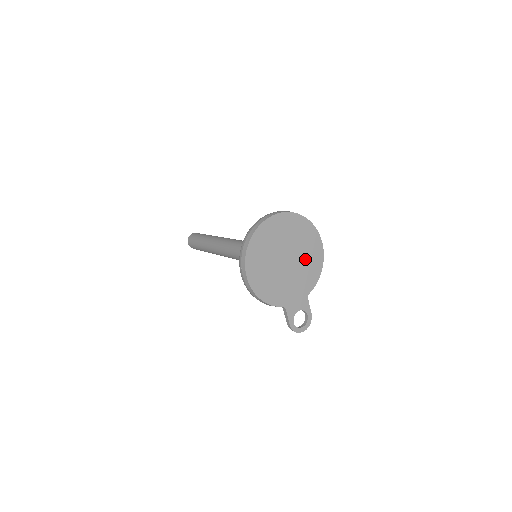
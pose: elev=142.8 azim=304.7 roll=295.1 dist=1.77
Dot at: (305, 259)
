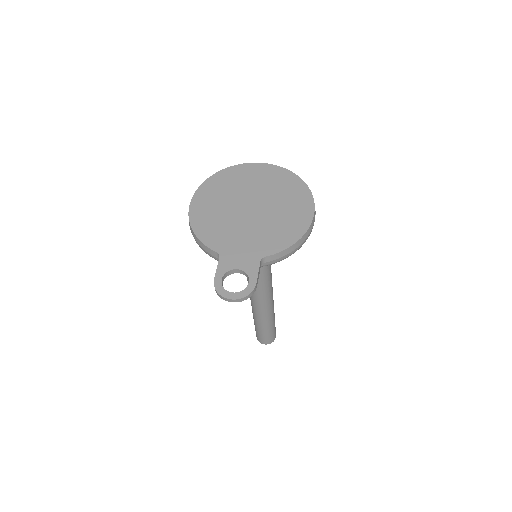
Dot at: (279, 217)
